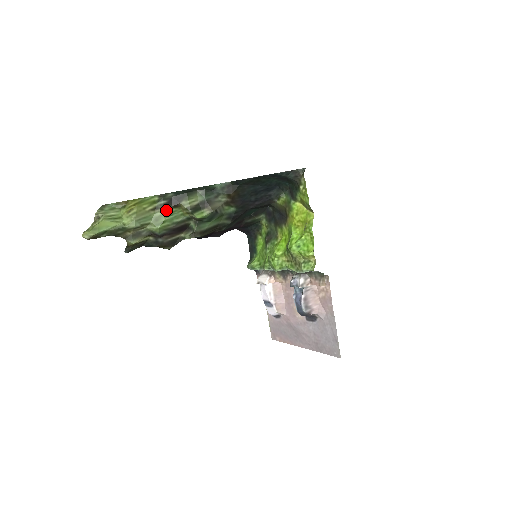
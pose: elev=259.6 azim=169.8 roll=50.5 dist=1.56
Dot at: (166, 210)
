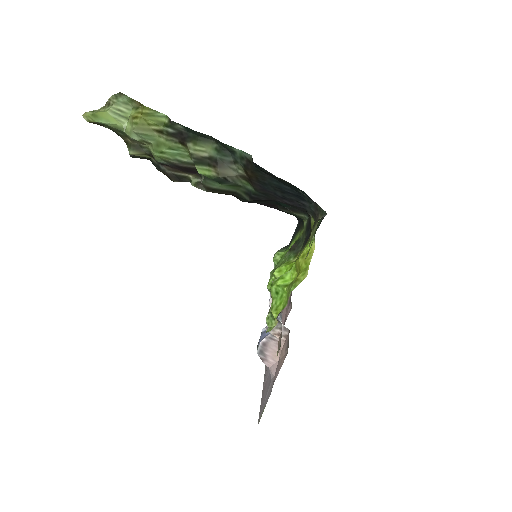
Dot at: (170, 141)
